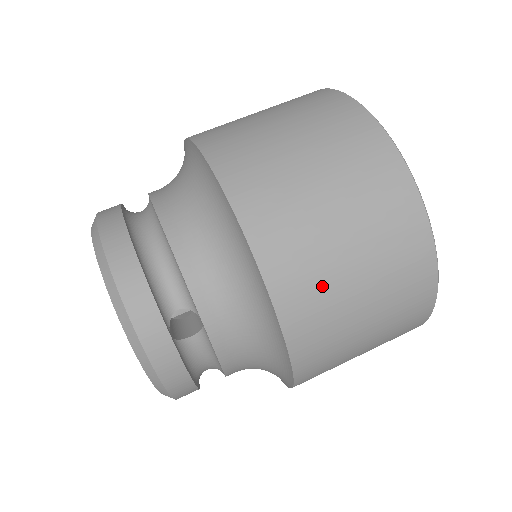
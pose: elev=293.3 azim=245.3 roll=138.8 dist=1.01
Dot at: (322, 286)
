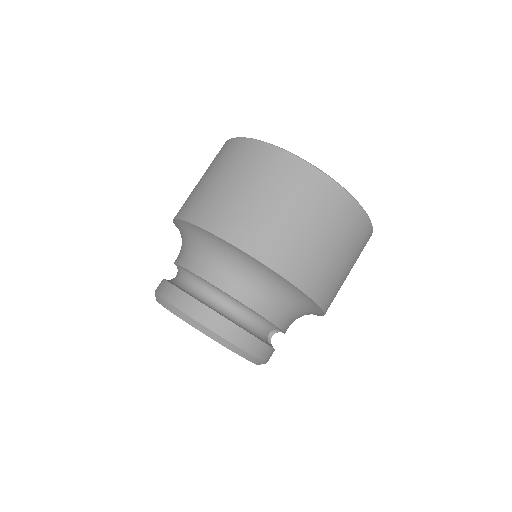
Dot at: (338, 288)
